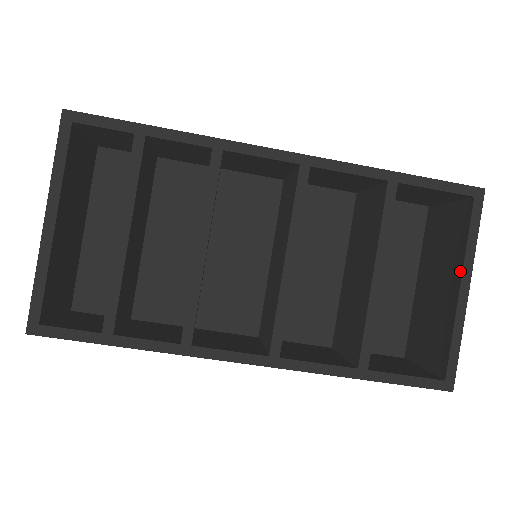
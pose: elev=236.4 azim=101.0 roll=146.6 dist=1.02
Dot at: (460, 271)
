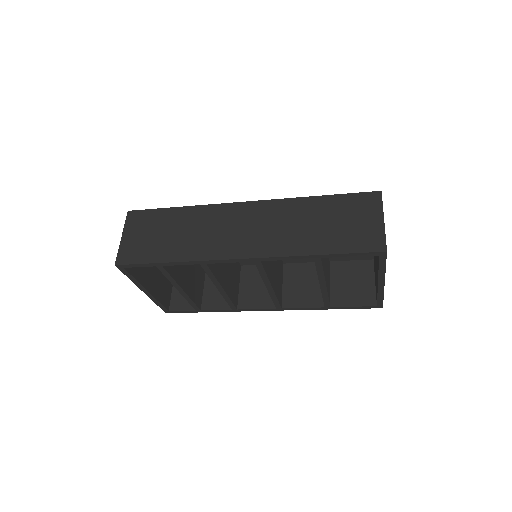
Dot at: (378, 277)
